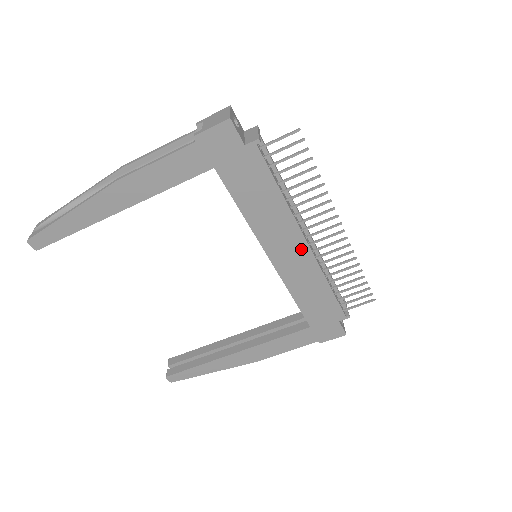
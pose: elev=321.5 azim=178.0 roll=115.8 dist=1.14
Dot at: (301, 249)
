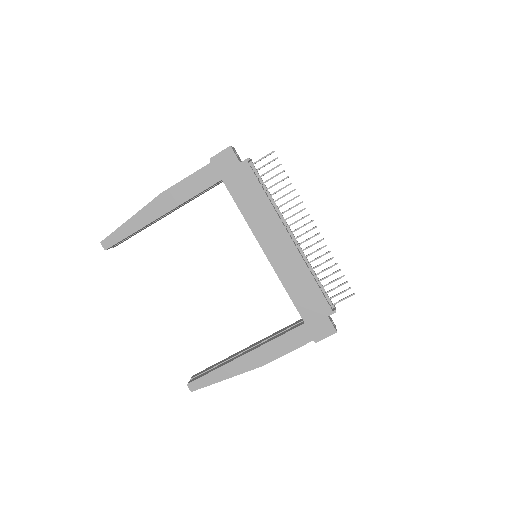
Dot at: (286, 242)
